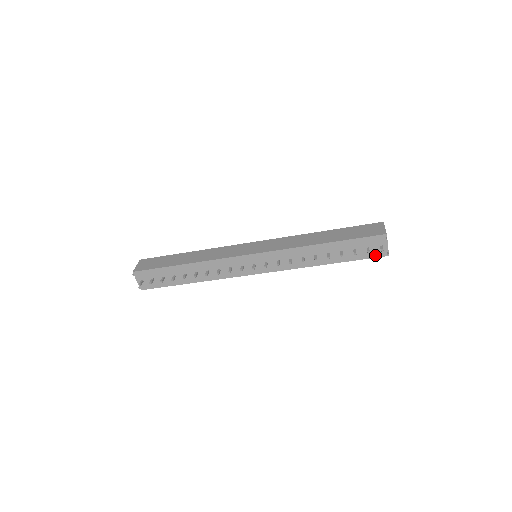
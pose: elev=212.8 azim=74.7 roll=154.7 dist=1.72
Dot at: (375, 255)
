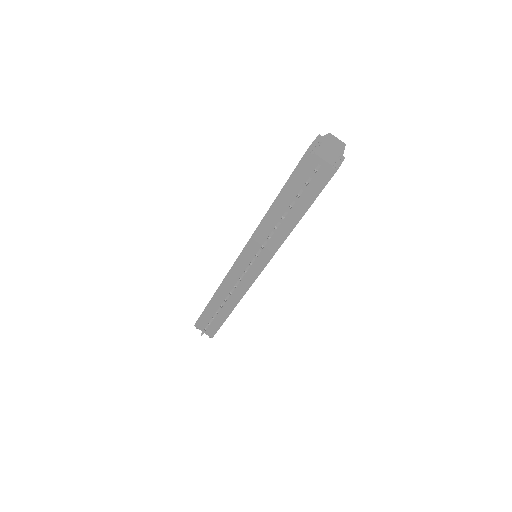
Dot at: (324, 180)
